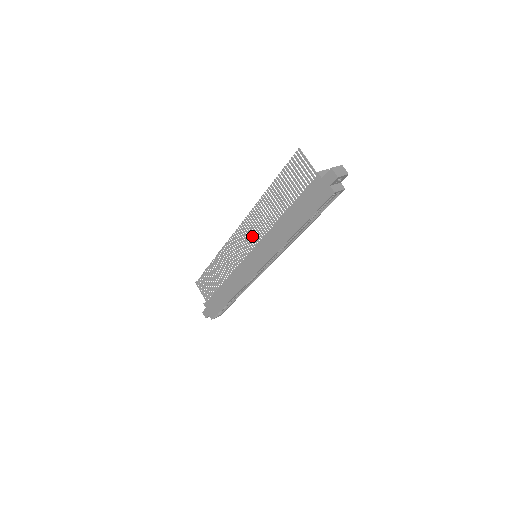
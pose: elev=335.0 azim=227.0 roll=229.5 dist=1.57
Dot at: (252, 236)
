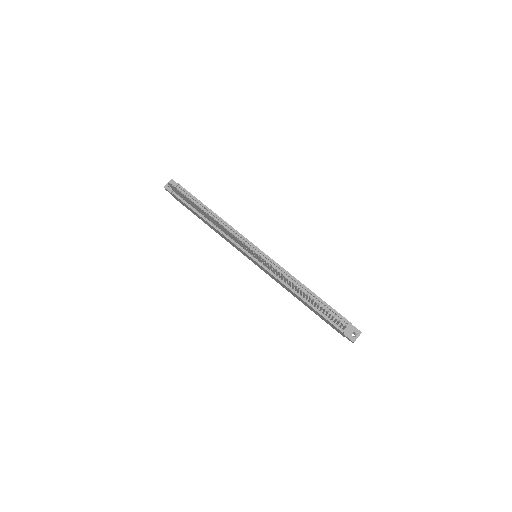
Dot at: (263, 263)
